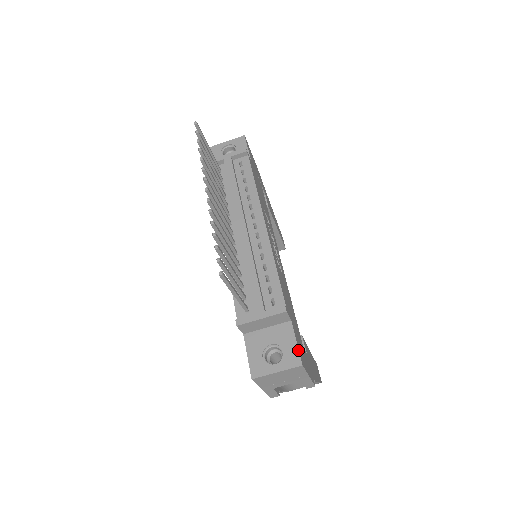
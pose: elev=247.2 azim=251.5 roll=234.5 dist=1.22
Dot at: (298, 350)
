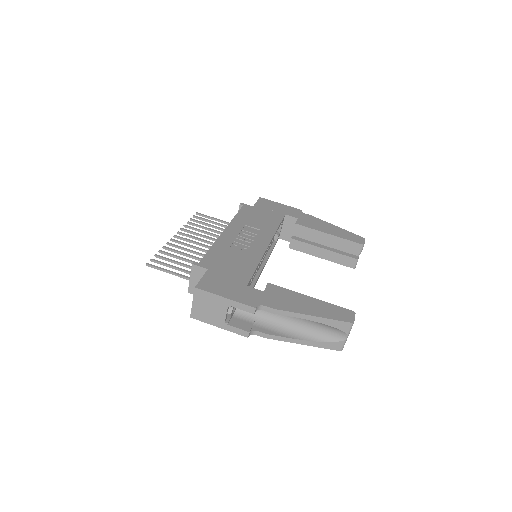
Dot at: (199, 281)
